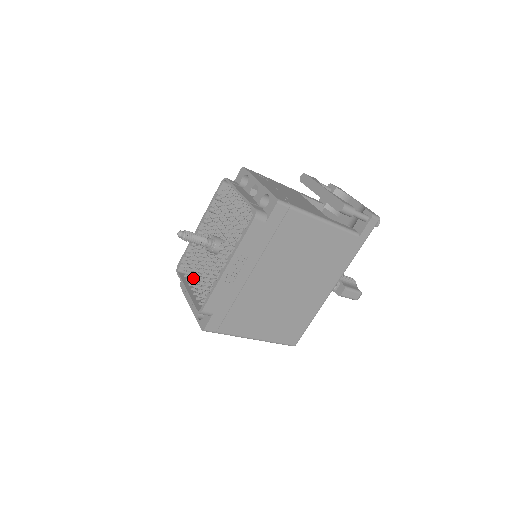
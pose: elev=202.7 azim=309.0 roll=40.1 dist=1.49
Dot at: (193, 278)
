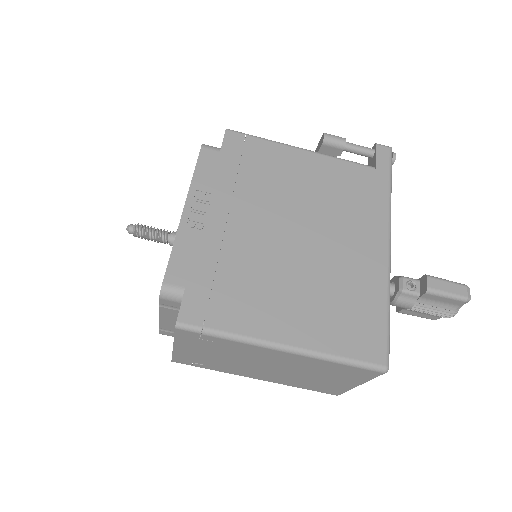
Dot at: occluded
